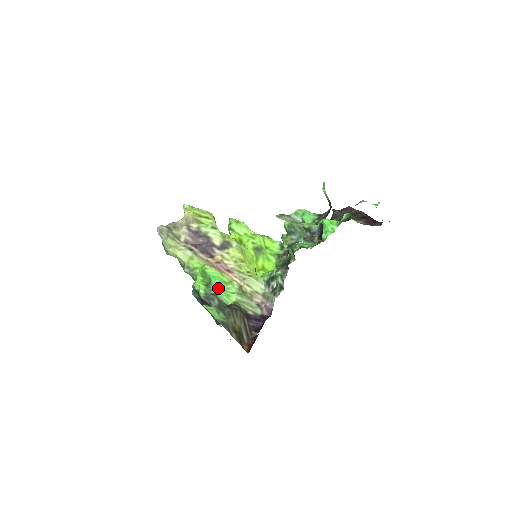
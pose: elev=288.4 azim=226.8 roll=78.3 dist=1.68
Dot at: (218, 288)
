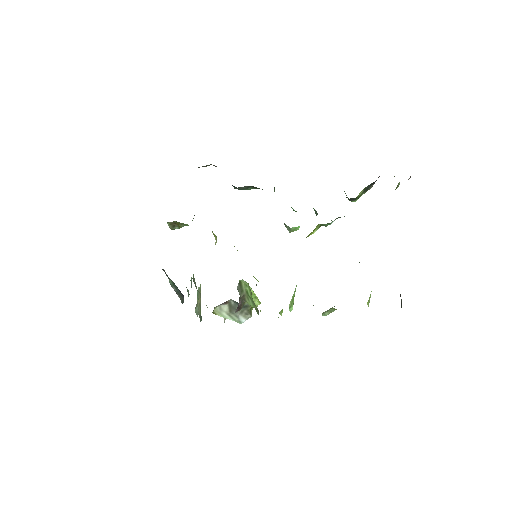
Dot at: occluded
